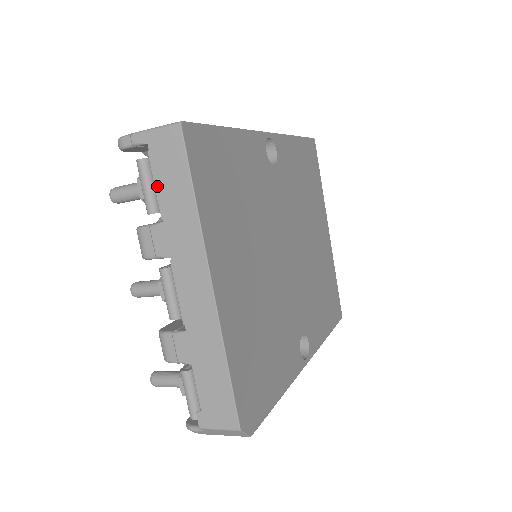
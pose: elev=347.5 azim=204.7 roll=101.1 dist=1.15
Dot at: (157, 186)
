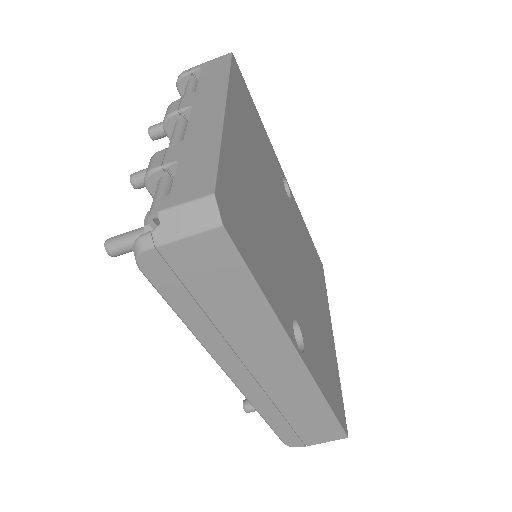
Dot at: (200, 79)
